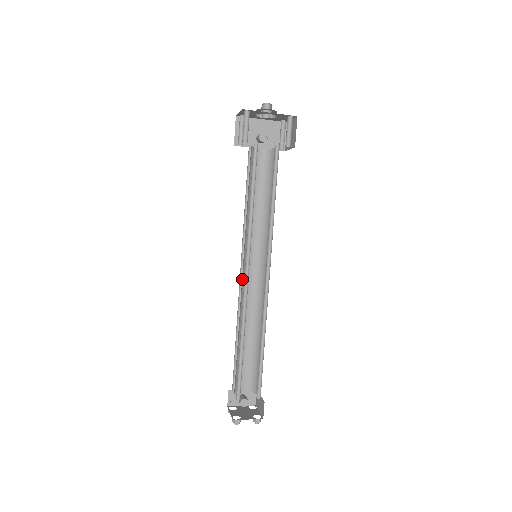
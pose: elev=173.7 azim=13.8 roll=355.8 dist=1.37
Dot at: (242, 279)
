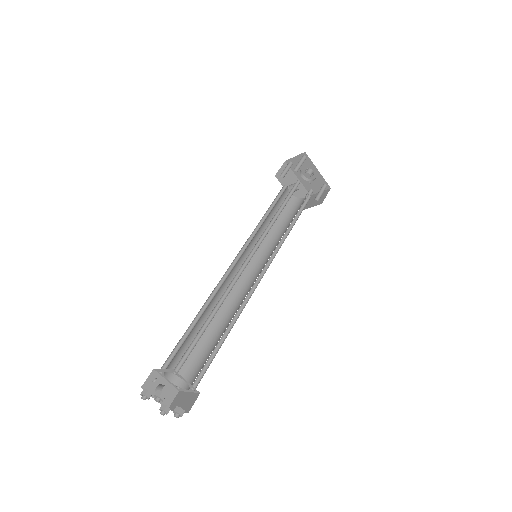
Dot at: (234, 267)
